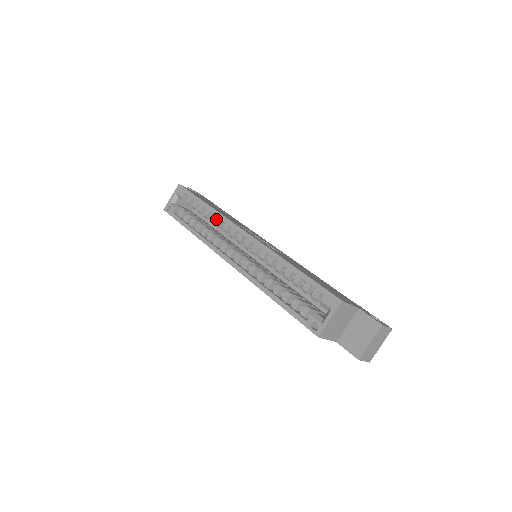
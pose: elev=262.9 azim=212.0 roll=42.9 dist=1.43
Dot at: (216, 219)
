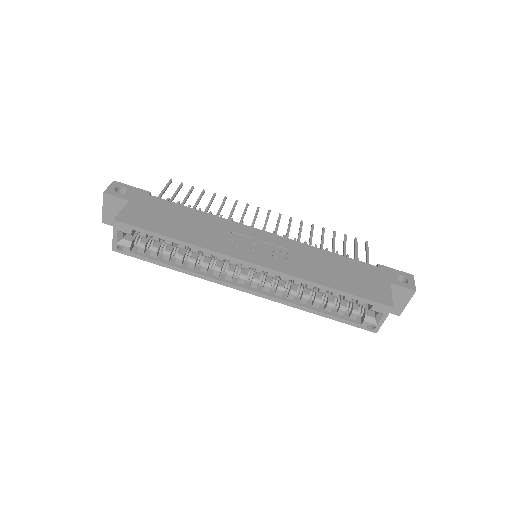
Dot at: occluded
